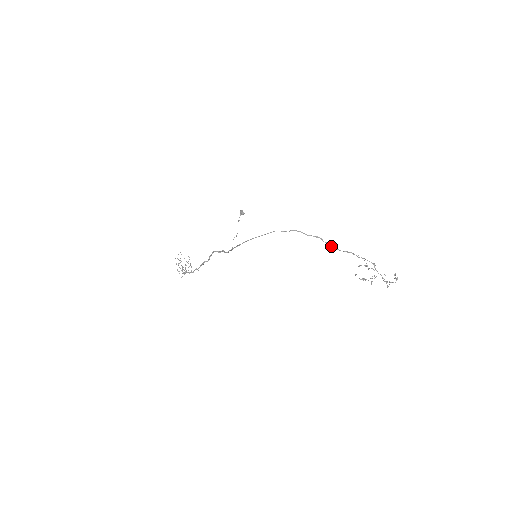
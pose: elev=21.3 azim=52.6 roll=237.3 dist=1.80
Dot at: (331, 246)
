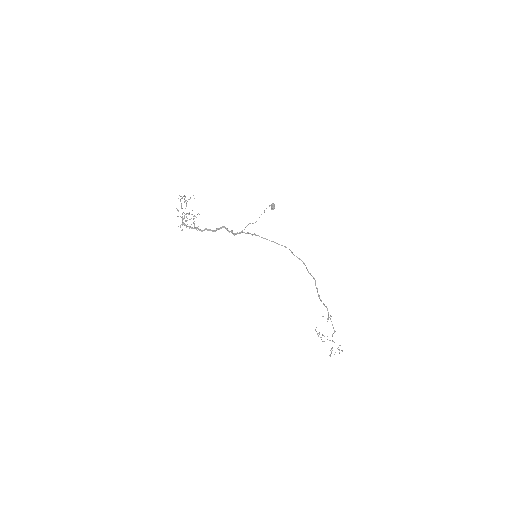
Dot at: occluded
